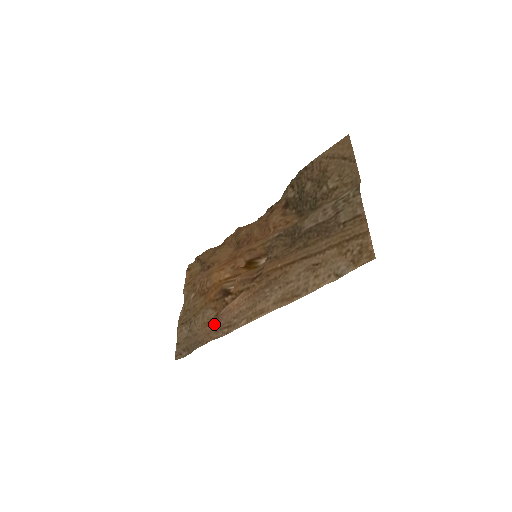
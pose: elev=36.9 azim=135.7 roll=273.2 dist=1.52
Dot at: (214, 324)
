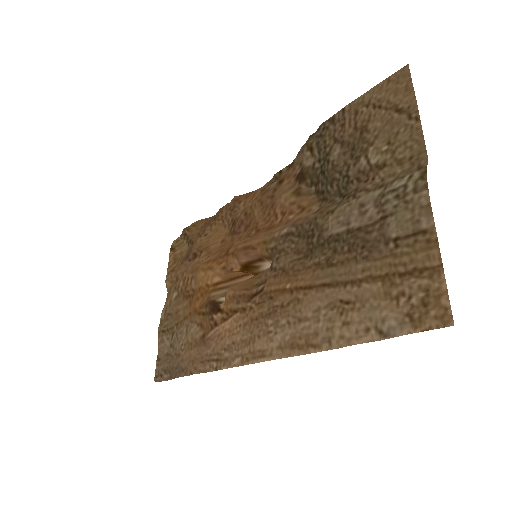
Dot at: (199, 350)
